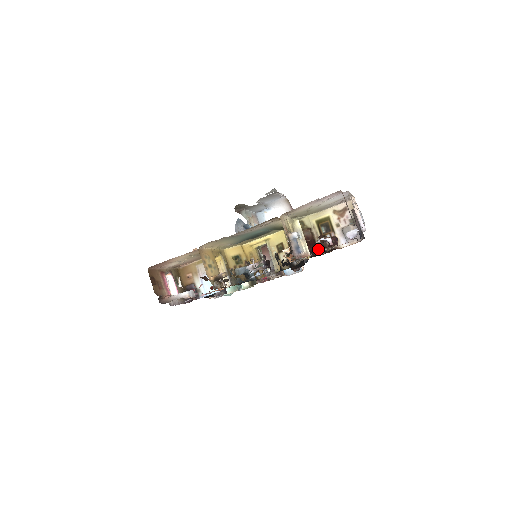
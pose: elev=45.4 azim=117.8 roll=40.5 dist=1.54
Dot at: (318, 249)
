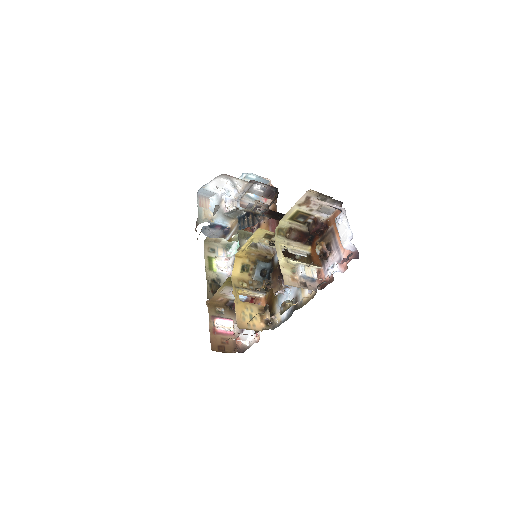
Dot at: occluded
